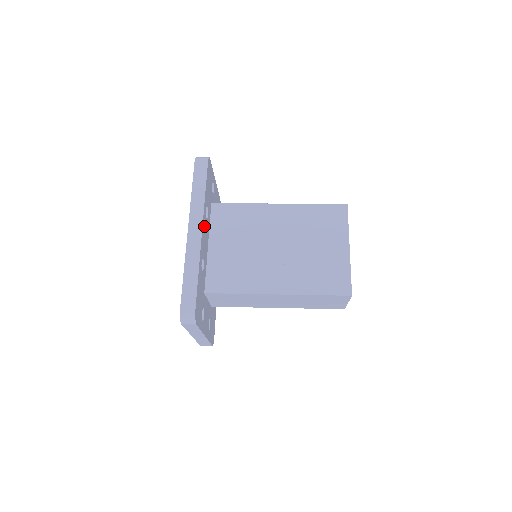
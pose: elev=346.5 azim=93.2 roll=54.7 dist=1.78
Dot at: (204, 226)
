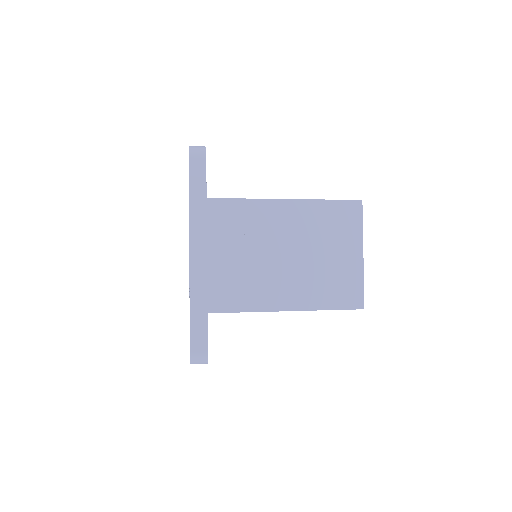
Dot at: occluded
